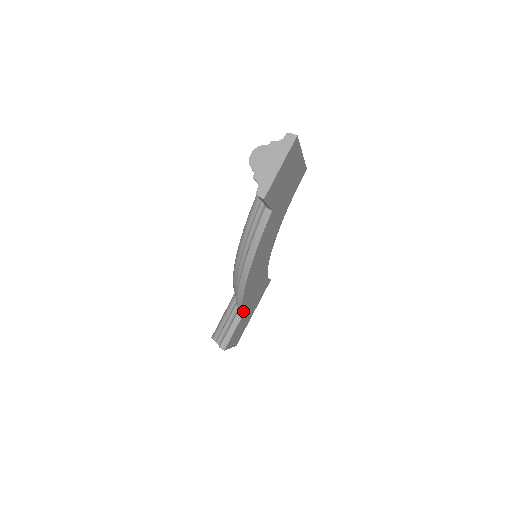
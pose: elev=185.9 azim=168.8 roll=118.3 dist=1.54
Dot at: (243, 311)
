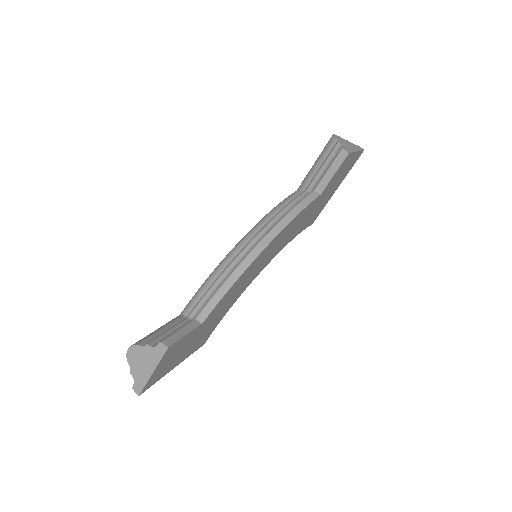
Dot at: (210, 314)
